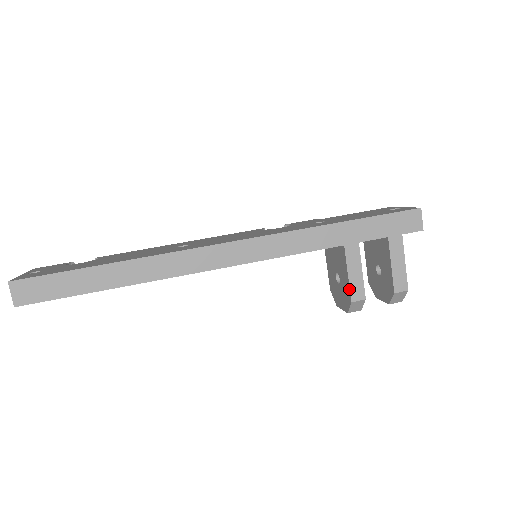
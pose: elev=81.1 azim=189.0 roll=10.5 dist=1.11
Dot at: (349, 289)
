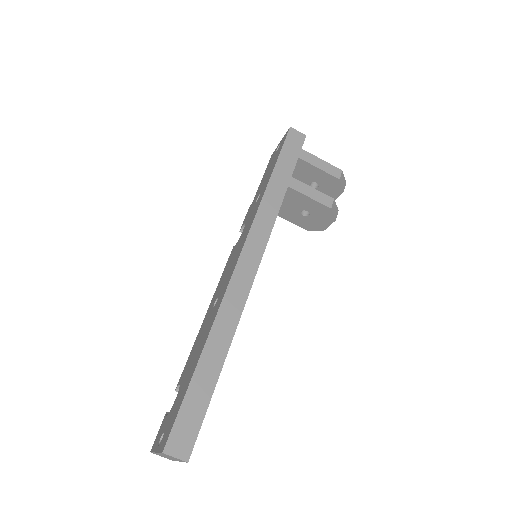
Dot at: (321, 204)
